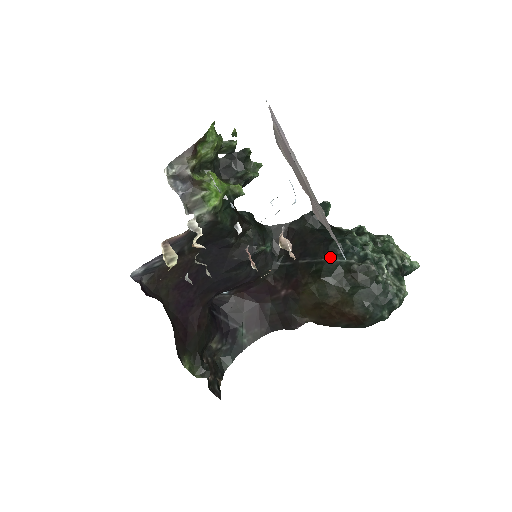
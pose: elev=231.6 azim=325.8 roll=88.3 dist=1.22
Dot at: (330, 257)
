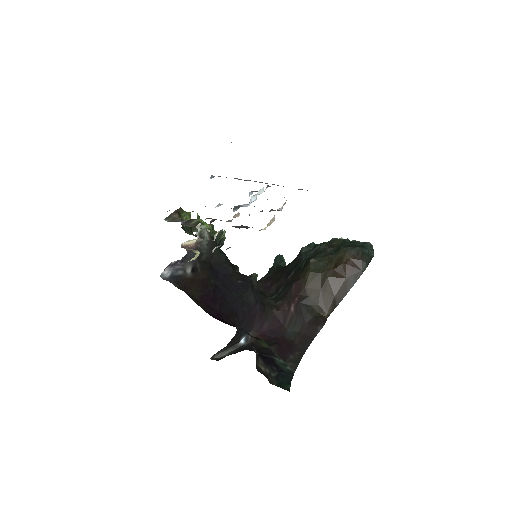
Dot at: (307, 254)
